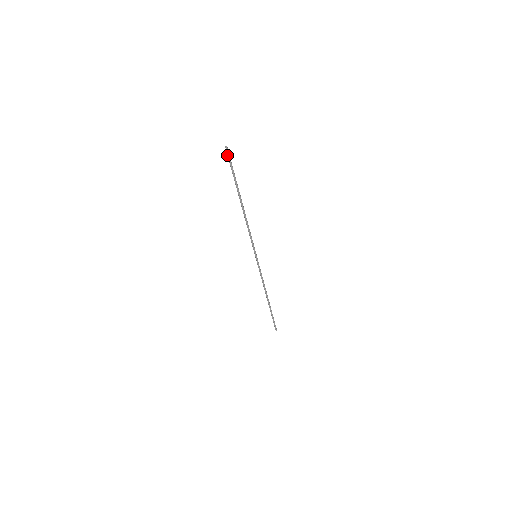
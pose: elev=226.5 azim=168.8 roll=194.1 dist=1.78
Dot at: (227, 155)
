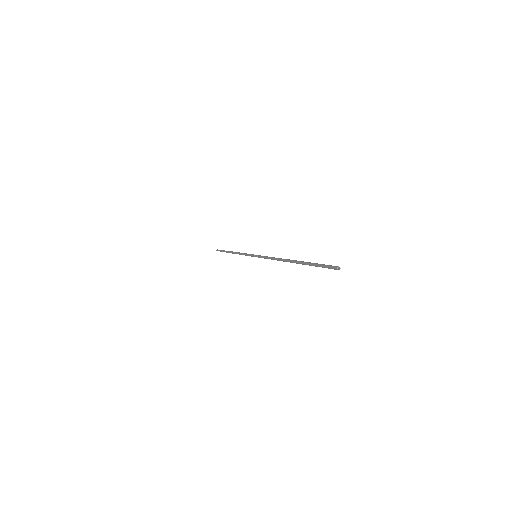
Dot at: occluded
